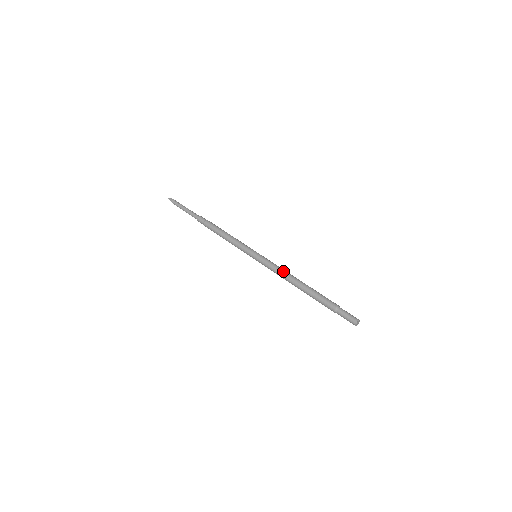
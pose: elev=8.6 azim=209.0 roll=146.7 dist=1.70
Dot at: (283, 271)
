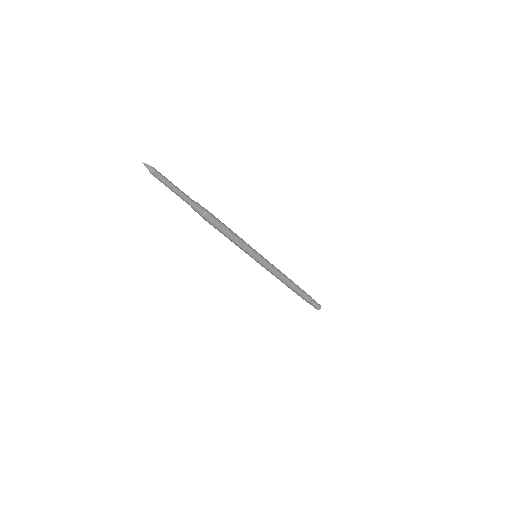
Dot at: (280, 273)
